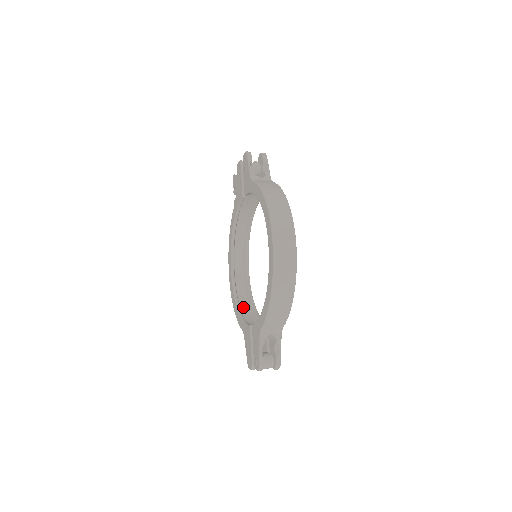
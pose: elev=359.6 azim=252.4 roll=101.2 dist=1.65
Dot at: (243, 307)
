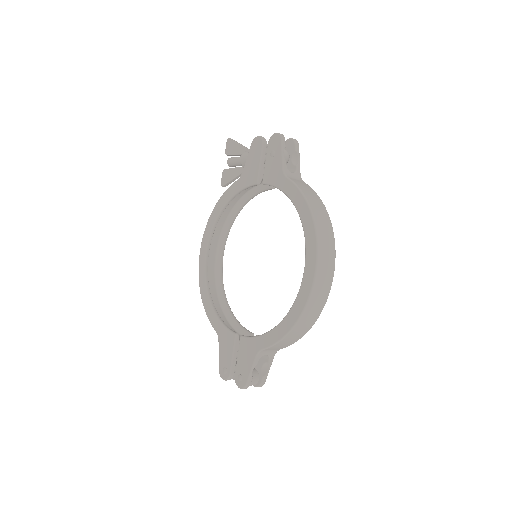
Dot at: (213, 299)
